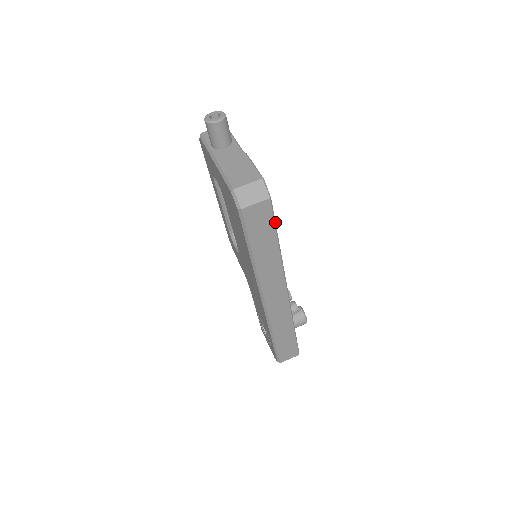
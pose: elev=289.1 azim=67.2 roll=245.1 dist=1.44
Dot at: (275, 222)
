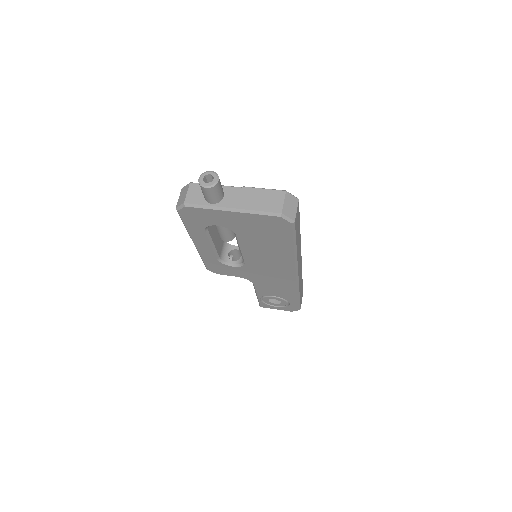
Dot at: occluded
